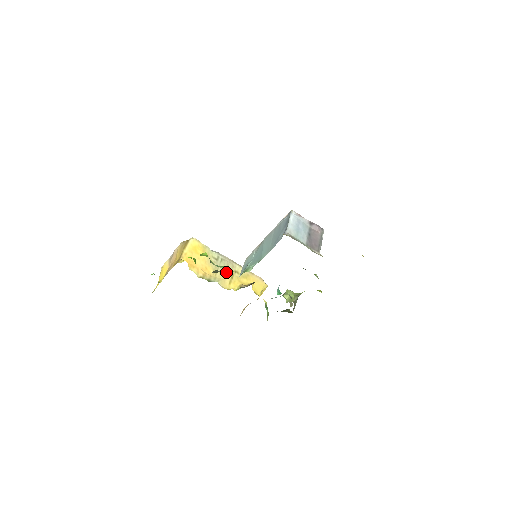
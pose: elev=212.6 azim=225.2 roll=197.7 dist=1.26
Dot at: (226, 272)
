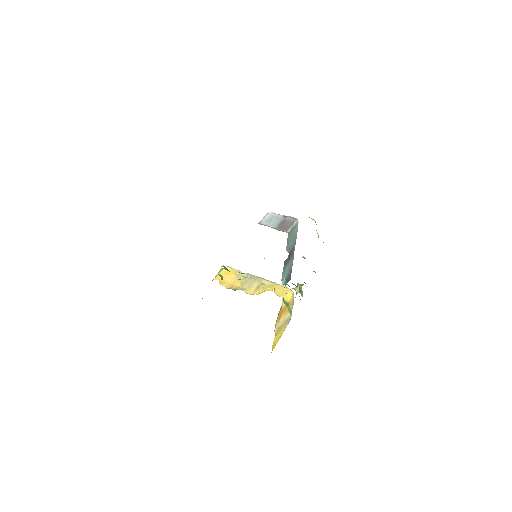
Dot at: (252, 284)
